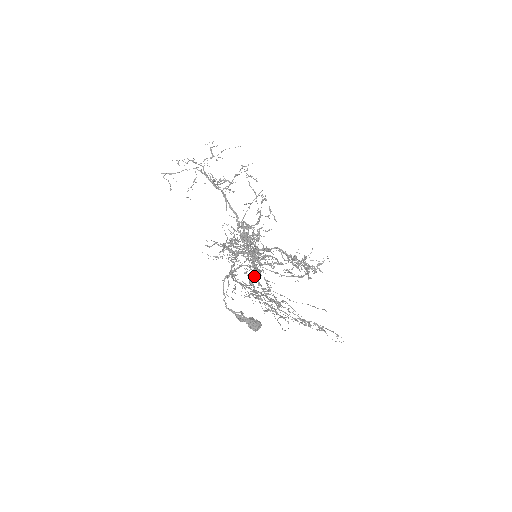
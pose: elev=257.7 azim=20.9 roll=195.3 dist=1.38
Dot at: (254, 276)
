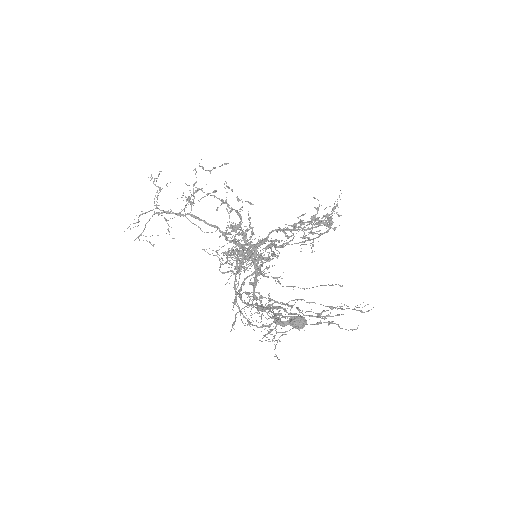
Dot at: occluded
